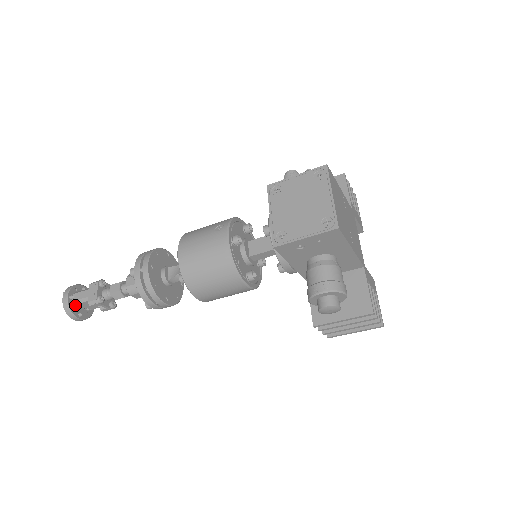
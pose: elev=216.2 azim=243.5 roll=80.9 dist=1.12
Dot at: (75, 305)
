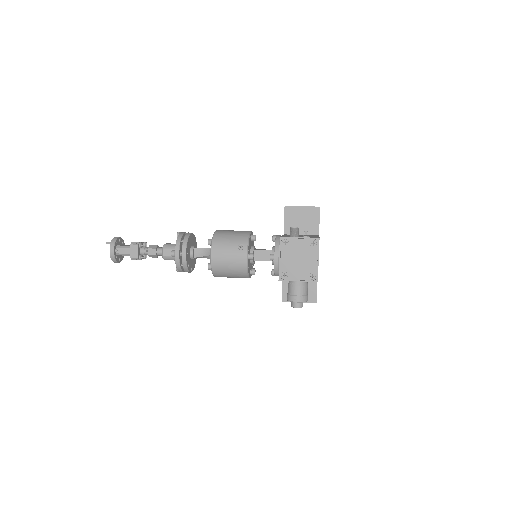
Dot at: (118, 255)
